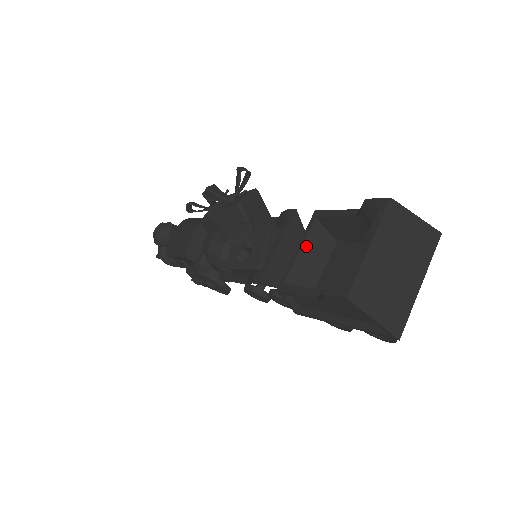
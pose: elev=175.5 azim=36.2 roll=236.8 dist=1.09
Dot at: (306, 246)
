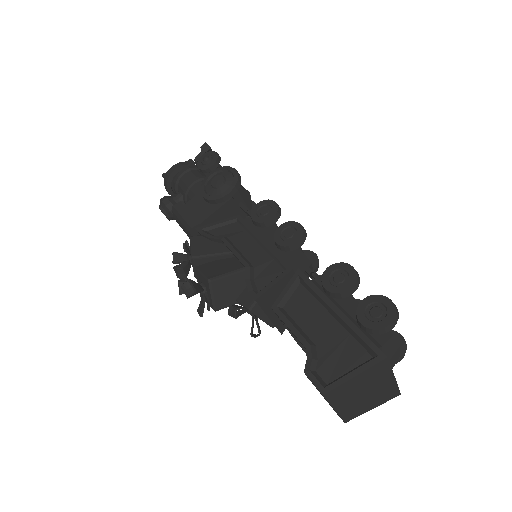
Dot at: occluded
